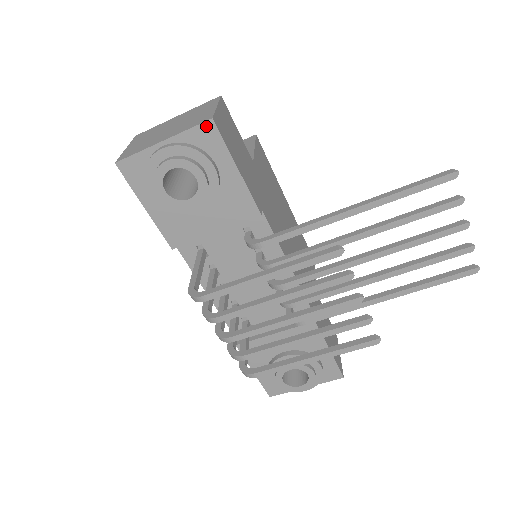
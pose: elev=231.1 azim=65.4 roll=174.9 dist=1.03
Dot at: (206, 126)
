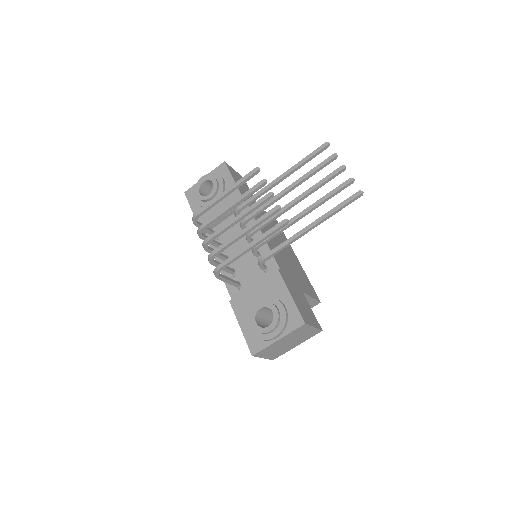
Dot at: (222, 165)
